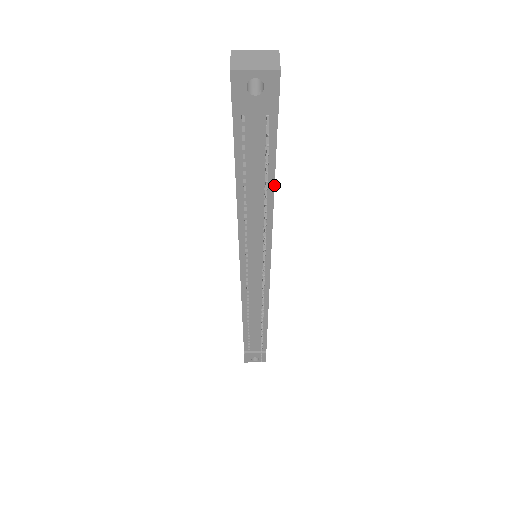
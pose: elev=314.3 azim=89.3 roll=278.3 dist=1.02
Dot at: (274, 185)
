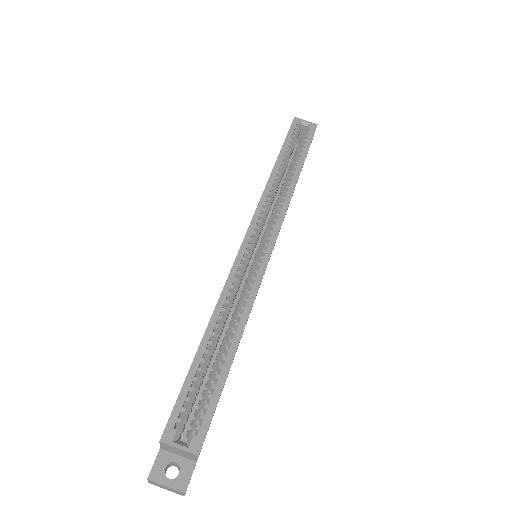
Dot at: occluded
